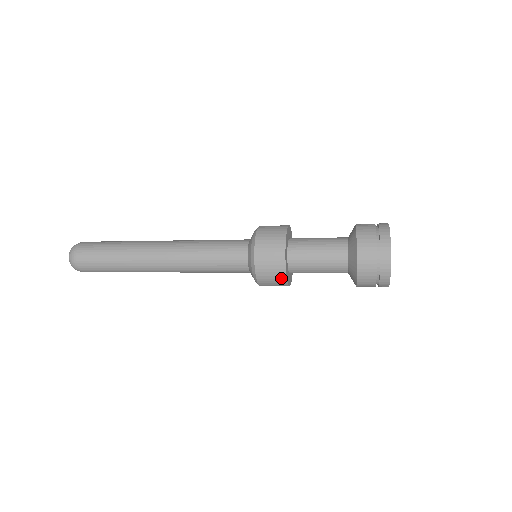
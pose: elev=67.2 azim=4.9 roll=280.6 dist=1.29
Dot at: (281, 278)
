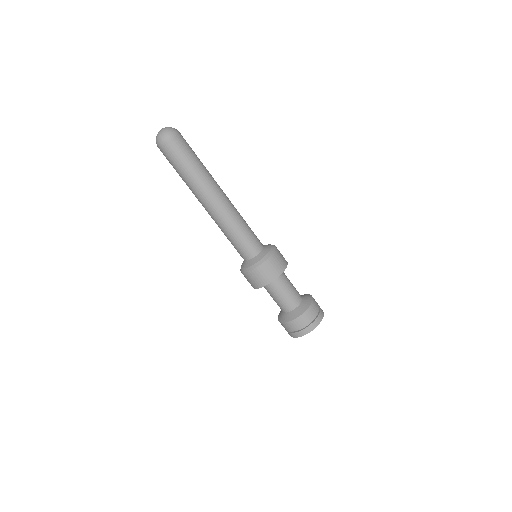
Dot at: (264, 282)
